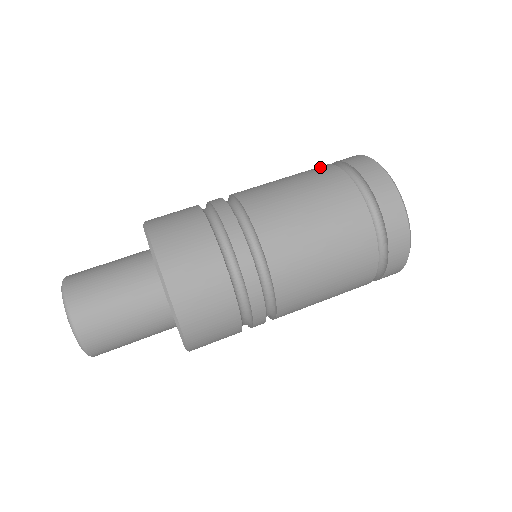
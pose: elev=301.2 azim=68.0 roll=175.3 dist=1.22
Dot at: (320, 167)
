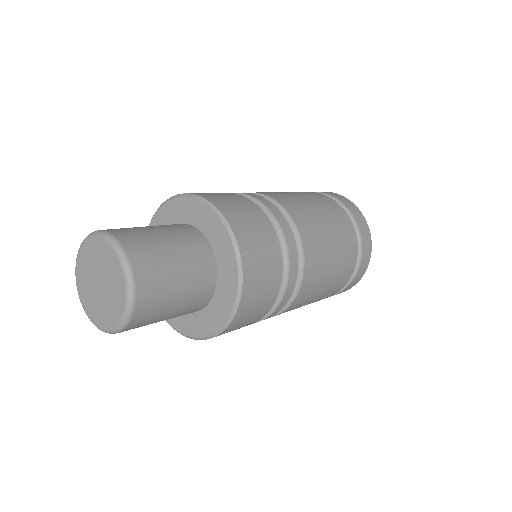
Dot at: occluded
